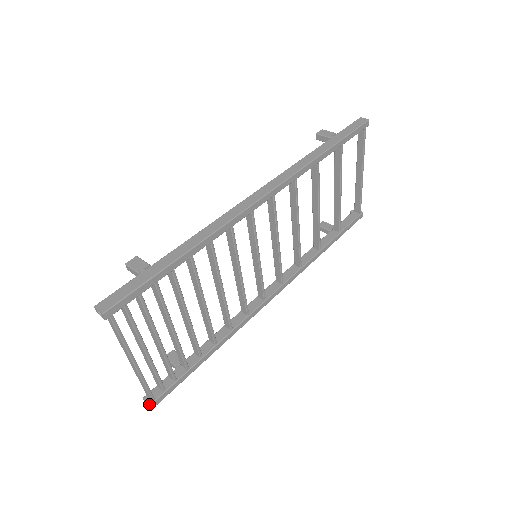
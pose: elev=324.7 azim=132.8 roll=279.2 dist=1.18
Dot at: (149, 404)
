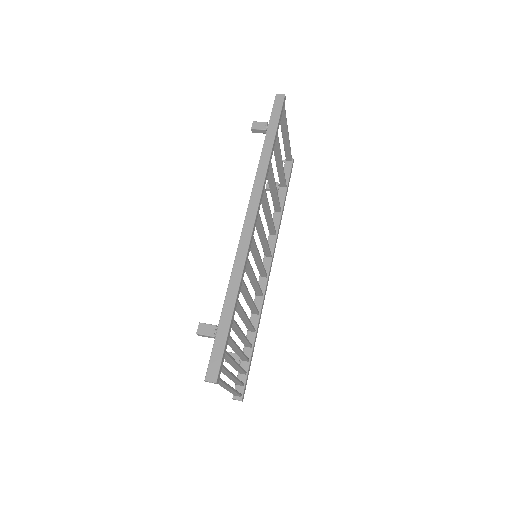
Dot at: (240, 400)
